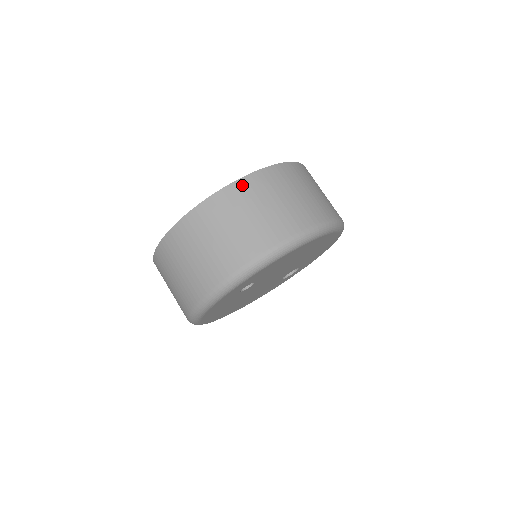
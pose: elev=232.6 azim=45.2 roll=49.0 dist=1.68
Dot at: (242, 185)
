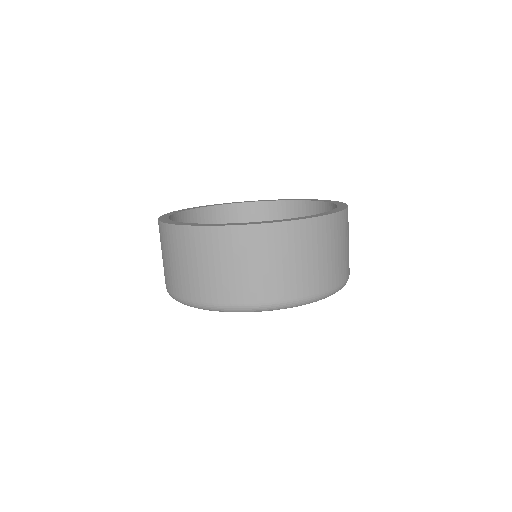
Dot at: (300, 227)
